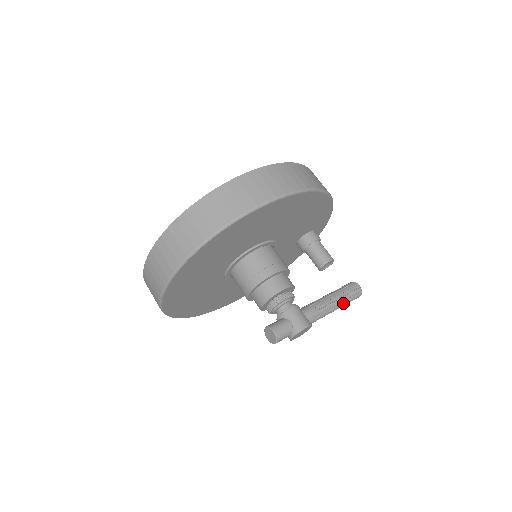
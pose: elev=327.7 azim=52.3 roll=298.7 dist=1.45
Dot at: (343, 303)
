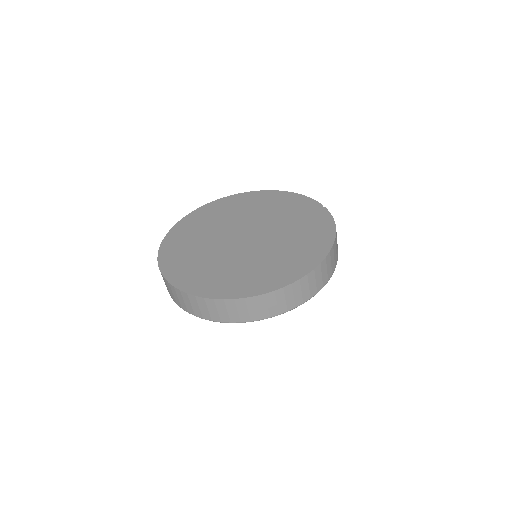
Dot at: occluded
